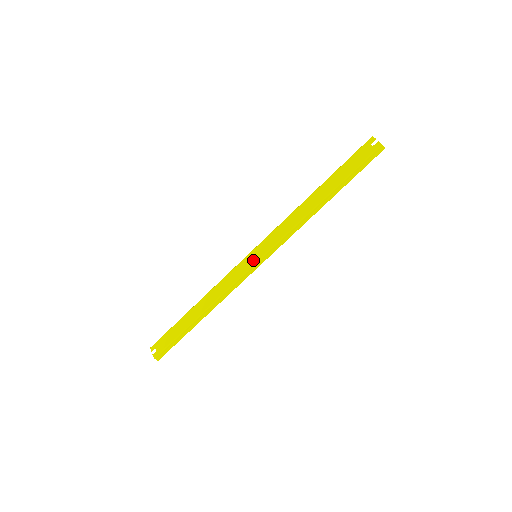
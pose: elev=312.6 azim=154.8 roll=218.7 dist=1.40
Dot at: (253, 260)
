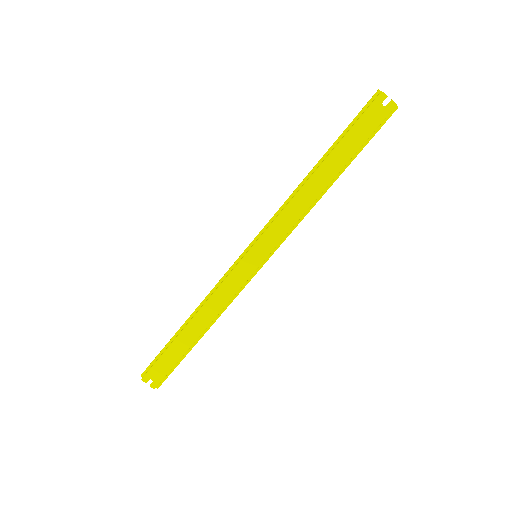
Dot at: (255, 262)
